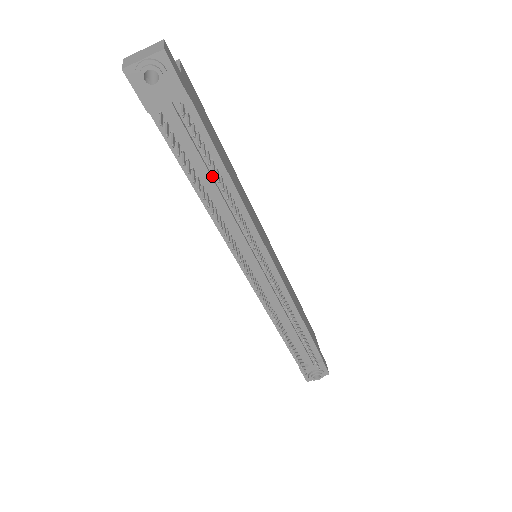
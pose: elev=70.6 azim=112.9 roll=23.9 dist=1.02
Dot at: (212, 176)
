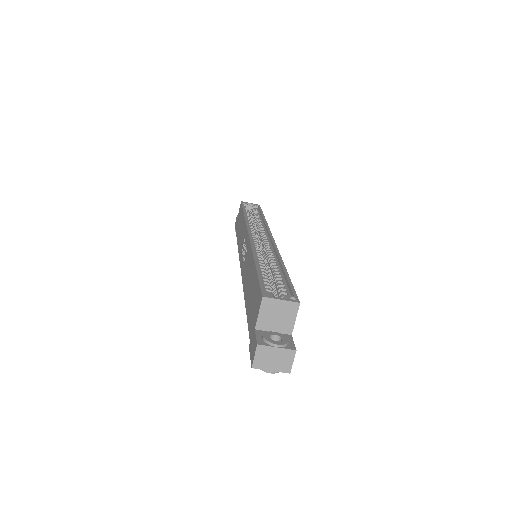
Dot at: occluded
